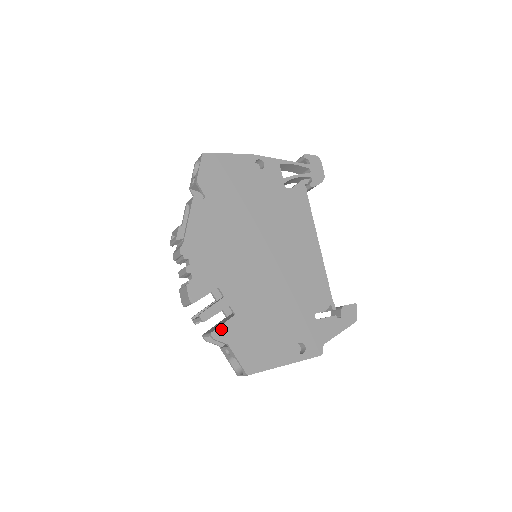
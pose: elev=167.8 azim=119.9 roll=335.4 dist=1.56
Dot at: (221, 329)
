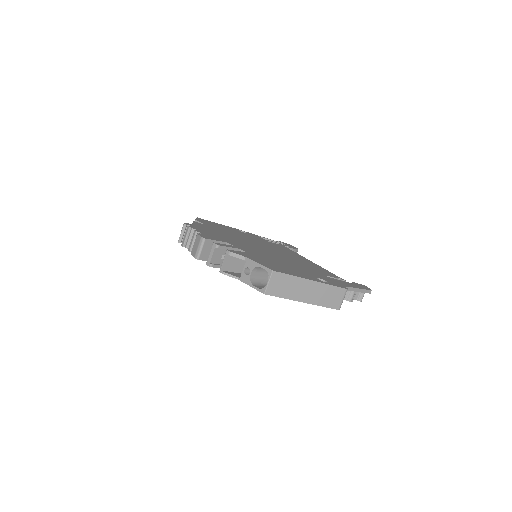
Dot at: (236, 252)
